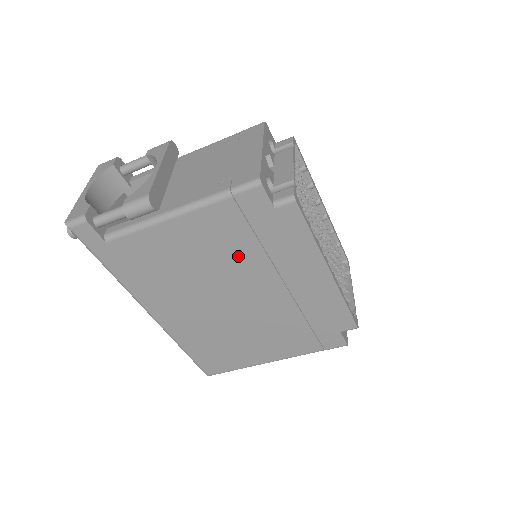
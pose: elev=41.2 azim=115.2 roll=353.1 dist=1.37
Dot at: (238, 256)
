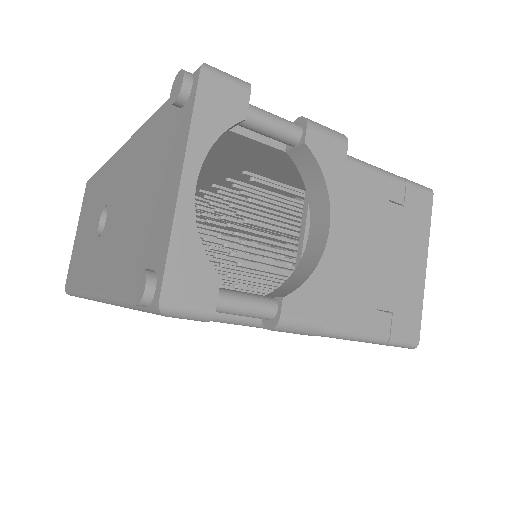
Dot at: occluded
